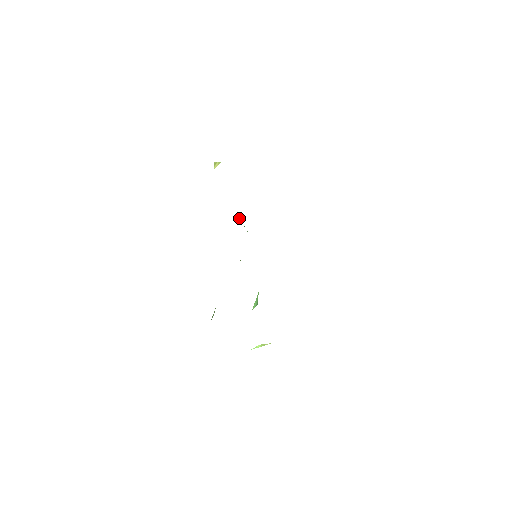
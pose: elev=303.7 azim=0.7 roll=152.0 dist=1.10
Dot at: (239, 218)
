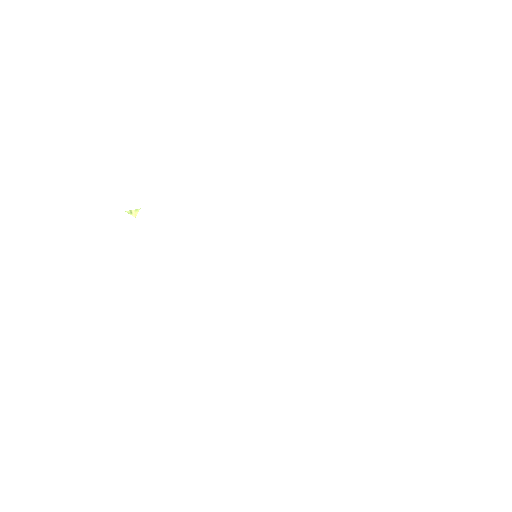
Dot at: occluded
